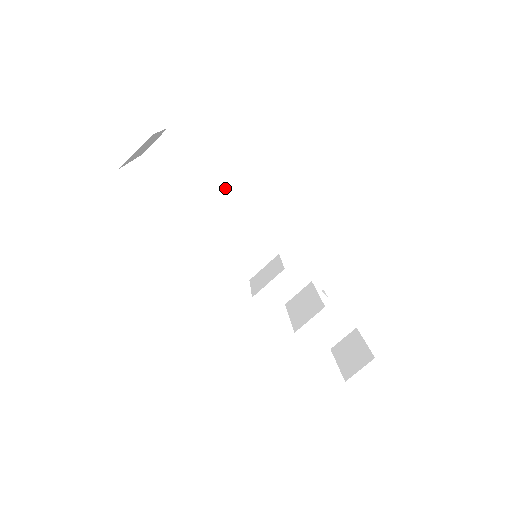
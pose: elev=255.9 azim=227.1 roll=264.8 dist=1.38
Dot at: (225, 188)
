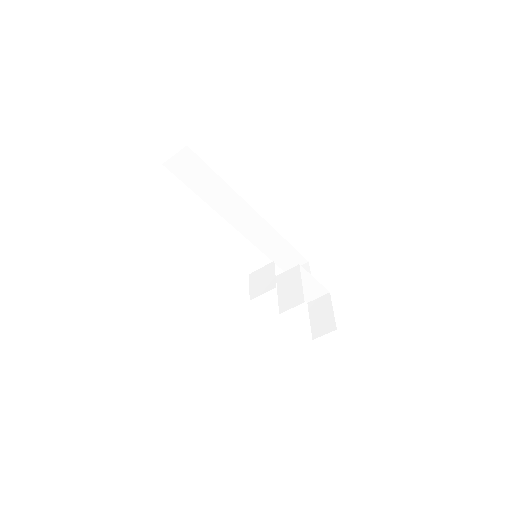
Dot at: (235, 192)
